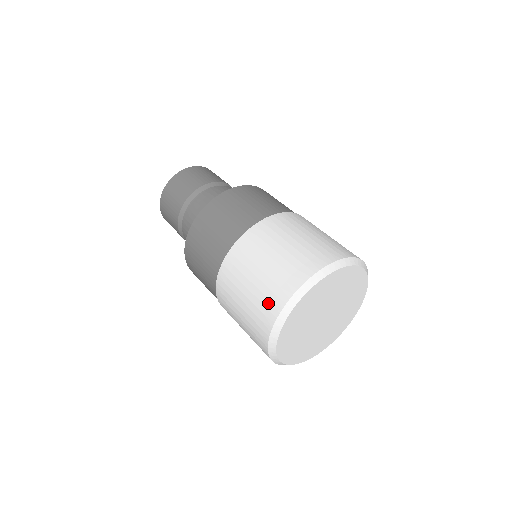
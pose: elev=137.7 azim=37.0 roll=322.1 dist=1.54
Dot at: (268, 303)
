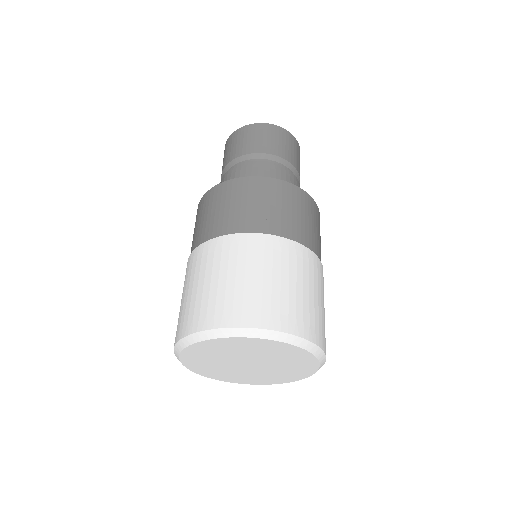
Dot at: (248, 308)
